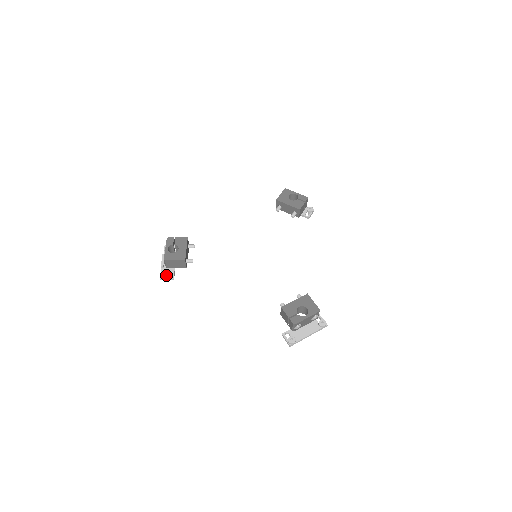
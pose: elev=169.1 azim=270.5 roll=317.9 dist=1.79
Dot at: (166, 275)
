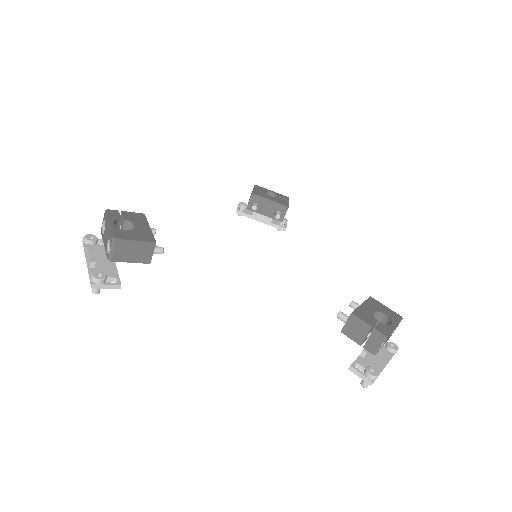
Dot at: (106, 277)
